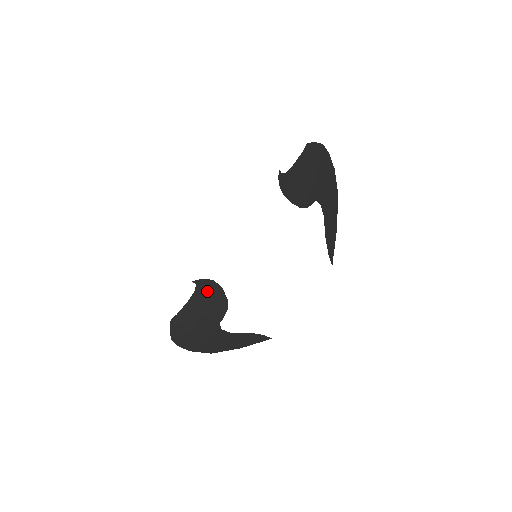
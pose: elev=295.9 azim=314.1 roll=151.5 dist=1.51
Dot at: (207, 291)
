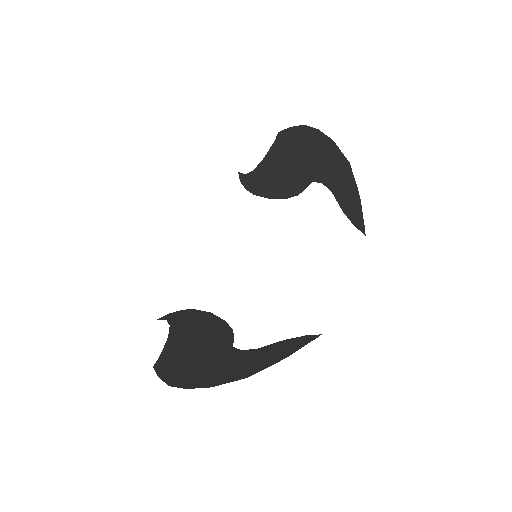
Dot at: (189, 321)
